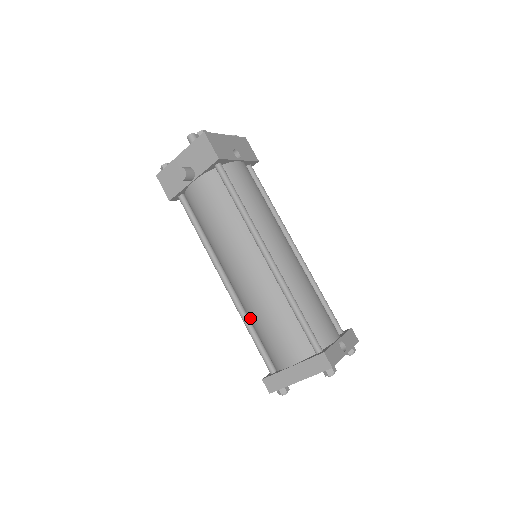
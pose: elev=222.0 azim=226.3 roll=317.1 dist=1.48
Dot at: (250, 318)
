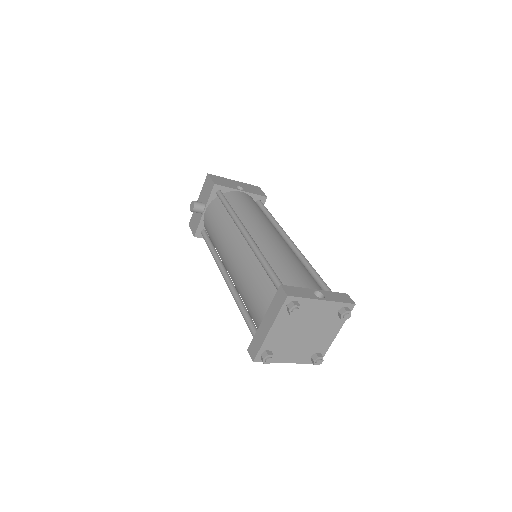
Dot at: occluded
